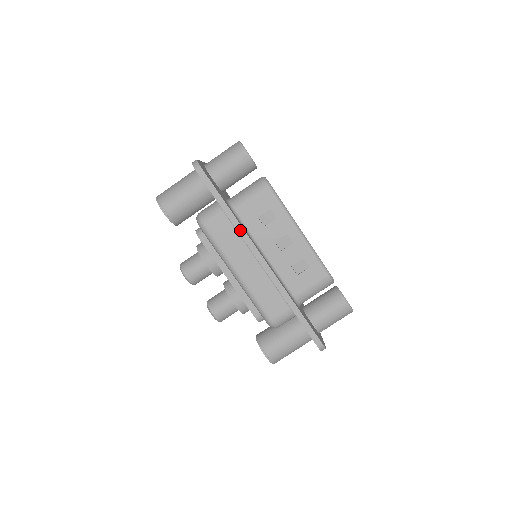
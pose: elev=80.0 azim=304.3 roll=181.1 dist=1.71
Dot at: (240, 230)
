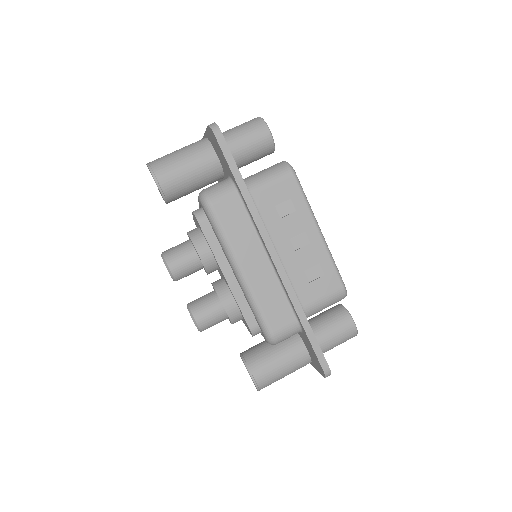
Dot at: (255, 216)
